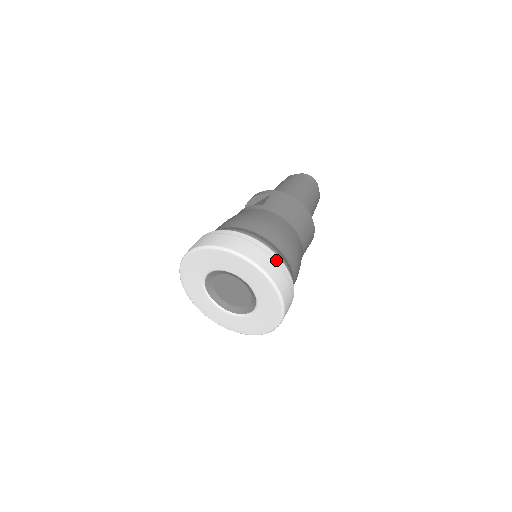
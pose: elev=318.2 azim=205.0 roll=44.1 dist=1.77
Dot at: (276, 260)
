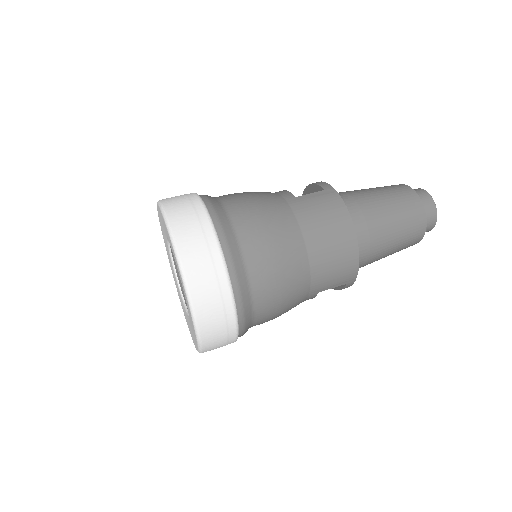
Dot at: (217, 271)
